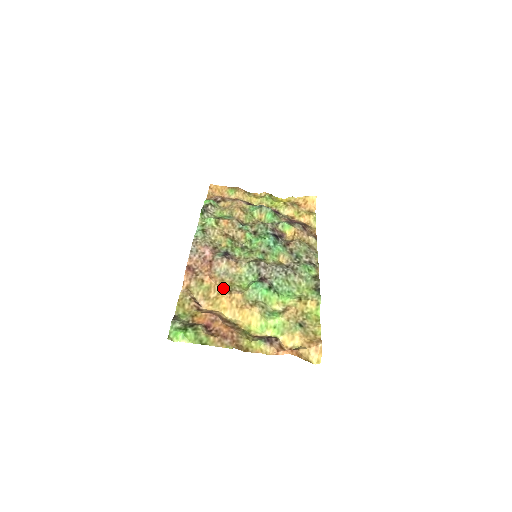
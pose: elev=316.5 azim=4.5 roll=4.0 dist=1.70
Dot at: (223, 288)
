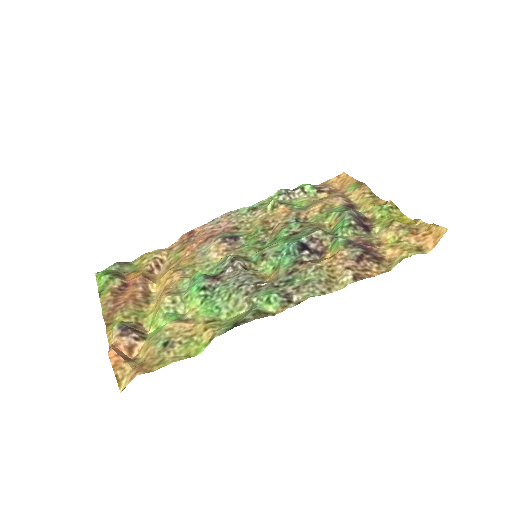
Dot at: (181, 264)
